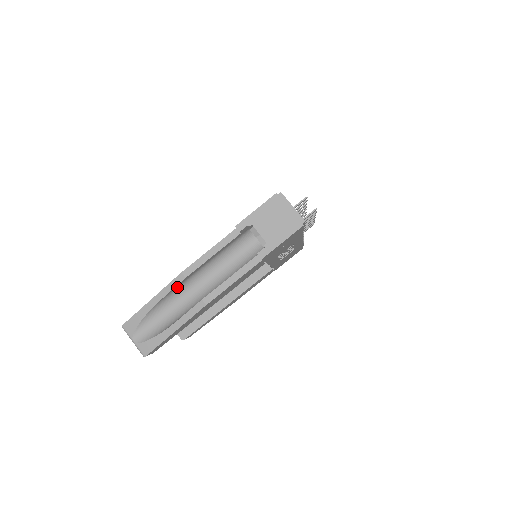
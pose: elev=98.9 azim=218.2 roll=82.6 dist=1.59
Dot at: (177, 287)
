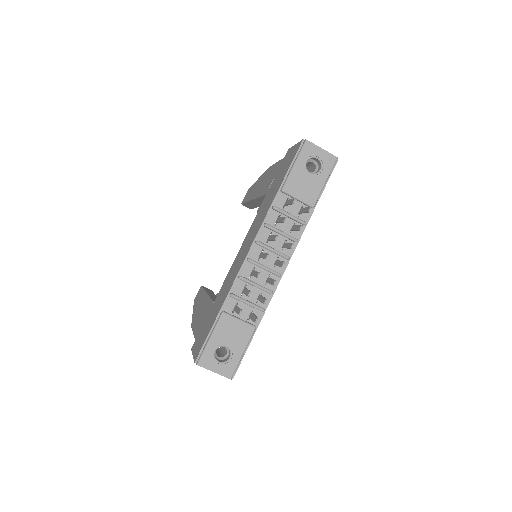
Dot at: occluded
